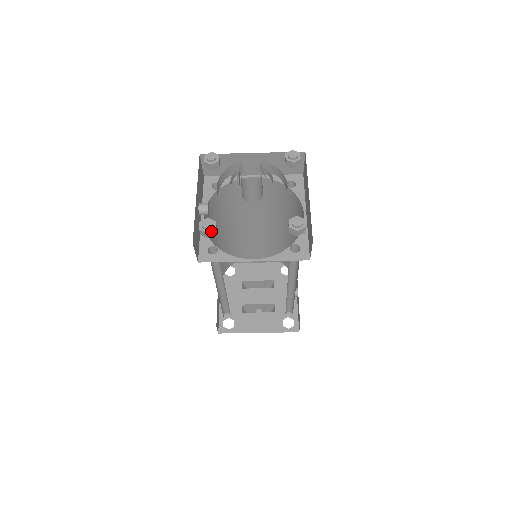
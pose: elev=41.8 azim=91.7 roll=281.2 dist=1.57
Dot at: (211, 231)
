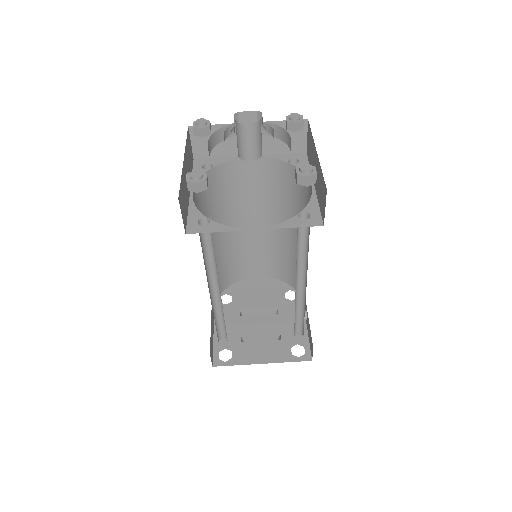
Dot at: (201, 182)
